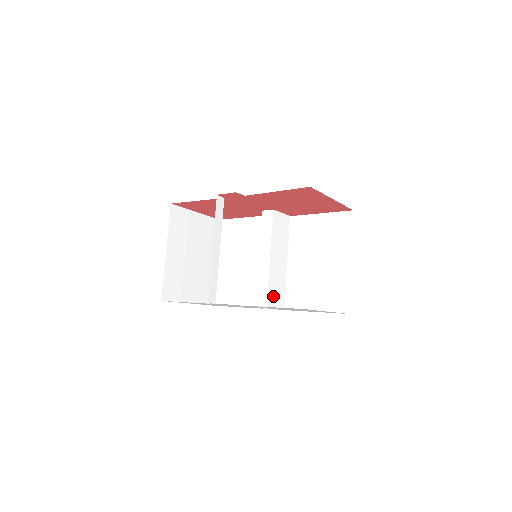
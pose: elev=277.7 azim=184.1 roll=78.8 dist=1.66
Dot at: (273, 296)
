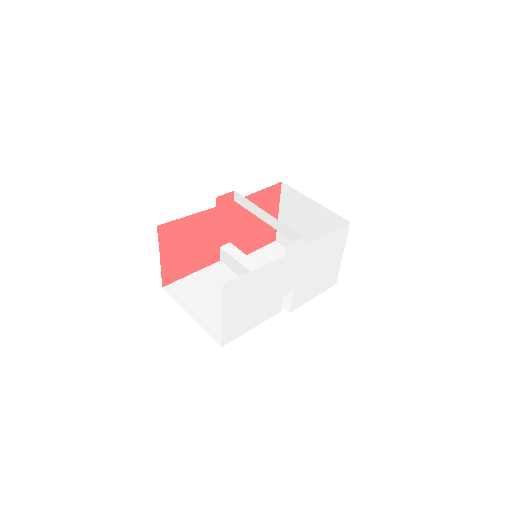
Dot at: occluded
